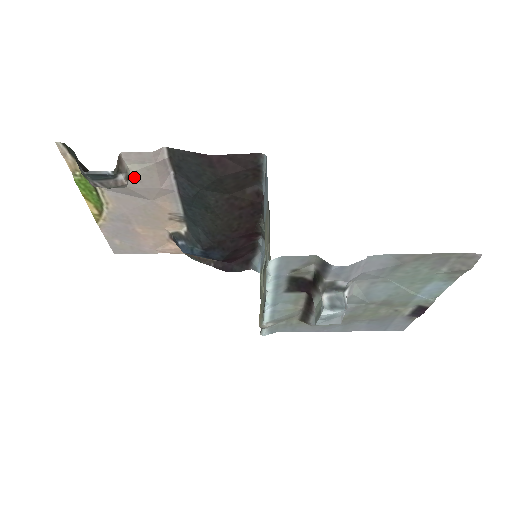
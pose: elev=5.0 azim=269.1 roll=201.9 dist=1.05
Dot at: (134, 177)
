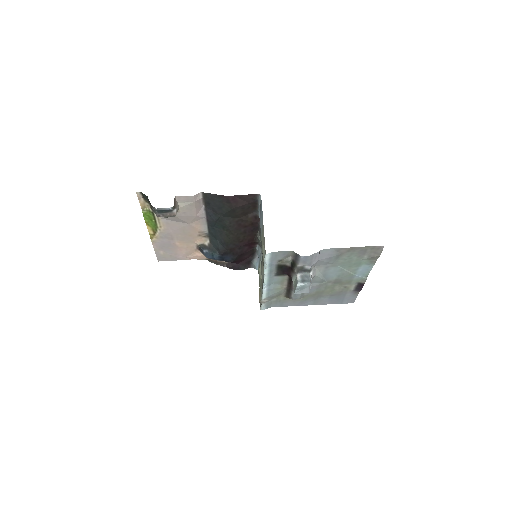
Dot at: (181, 210)
